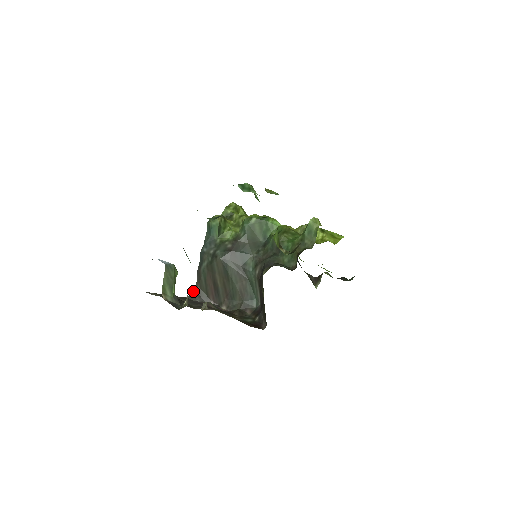
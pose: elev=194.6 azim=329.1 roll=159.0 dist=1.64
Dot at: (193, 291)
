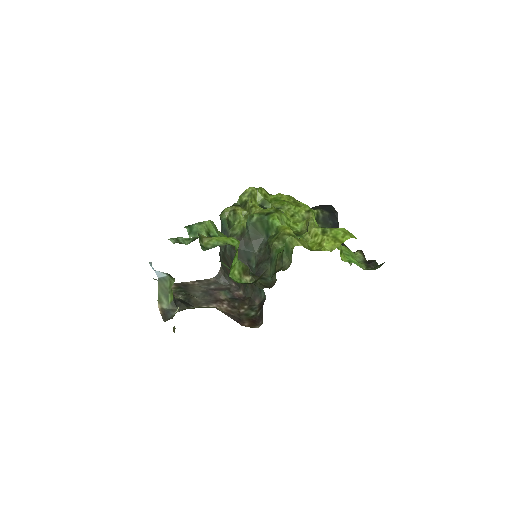
Dot at: (219, 272)
